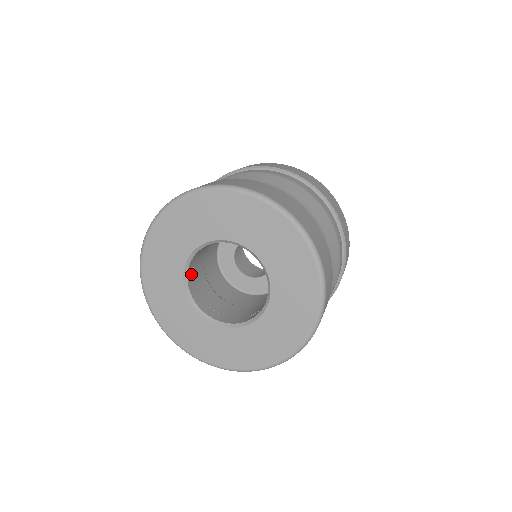
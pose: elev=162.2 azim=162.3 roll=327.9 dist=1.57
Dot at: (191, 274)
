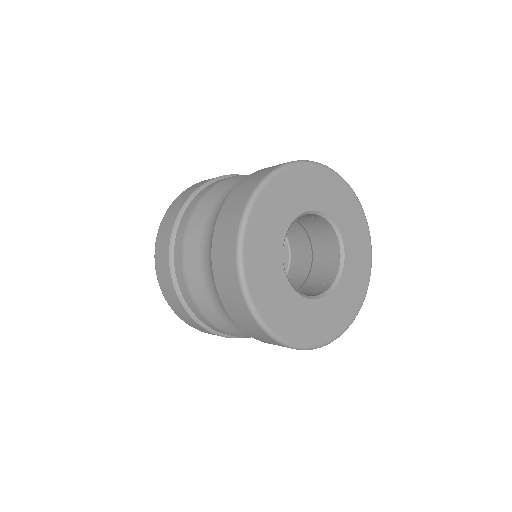
Dot at: occluded
